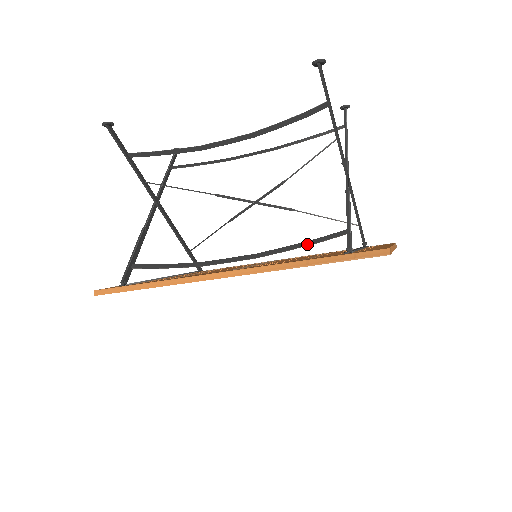
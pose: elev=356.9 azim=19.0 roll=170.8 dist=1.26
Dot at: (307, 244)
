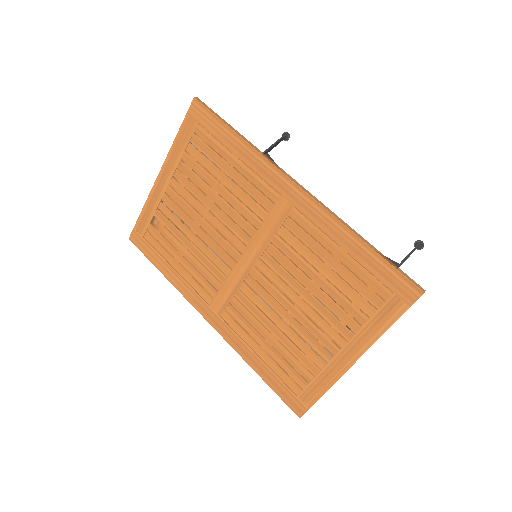
Dot at: occluded
